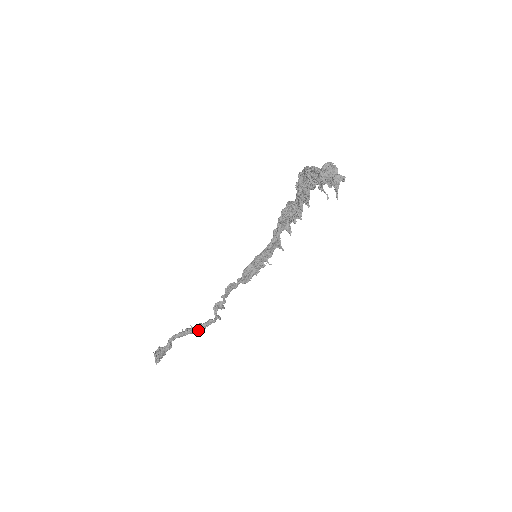
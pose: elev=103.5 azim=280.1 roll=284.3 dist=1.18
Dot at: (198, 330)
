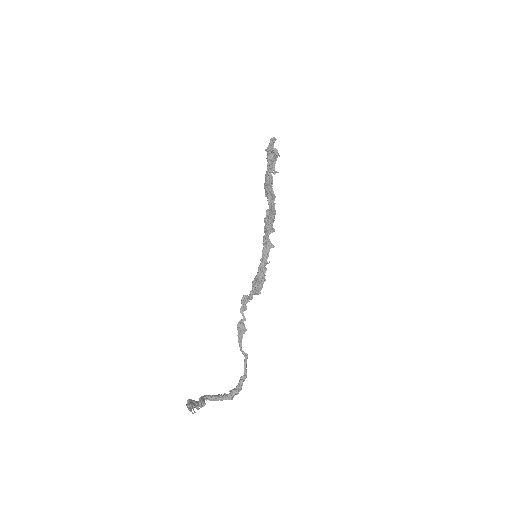
Dot at: (231, 394)
